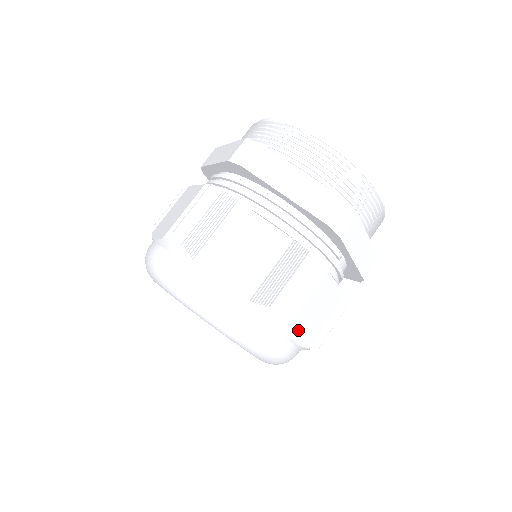
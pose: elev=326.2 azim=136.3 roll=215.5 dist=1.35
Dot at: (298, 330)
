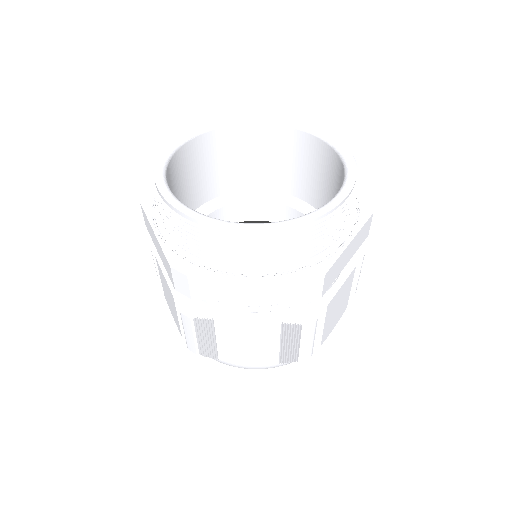
Dot at: (330, 329)
